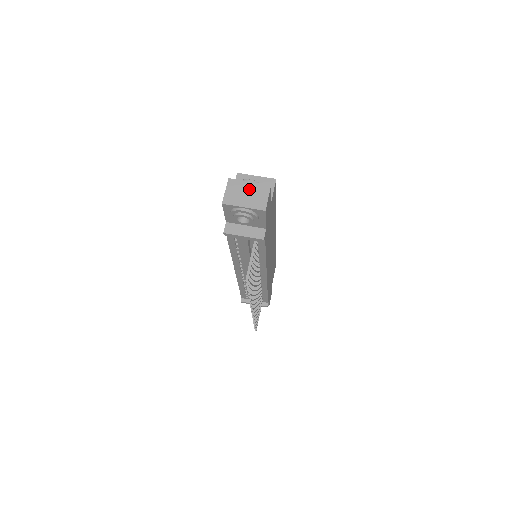
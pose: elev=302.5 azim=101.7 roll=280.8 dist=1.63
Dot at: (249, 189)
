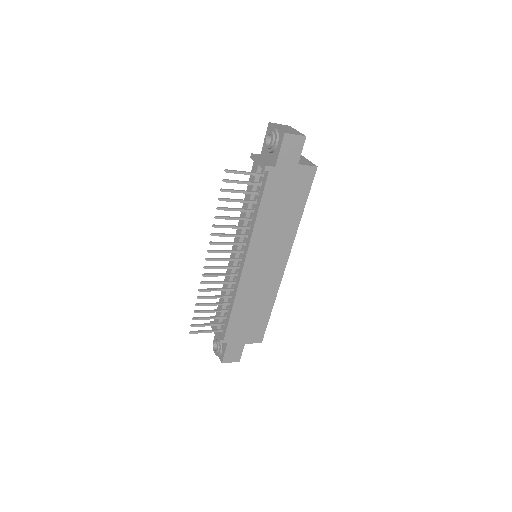
Dot at: (292, 130)
